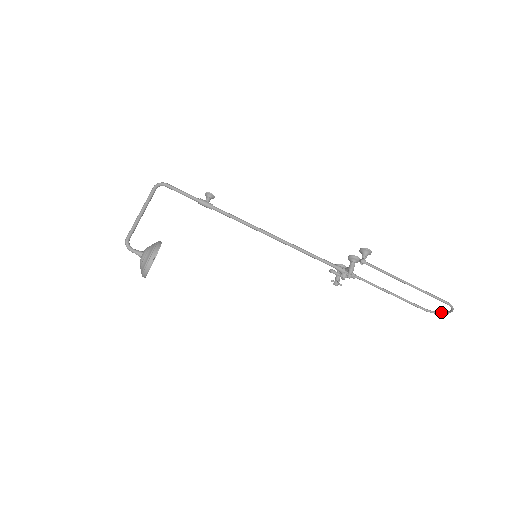
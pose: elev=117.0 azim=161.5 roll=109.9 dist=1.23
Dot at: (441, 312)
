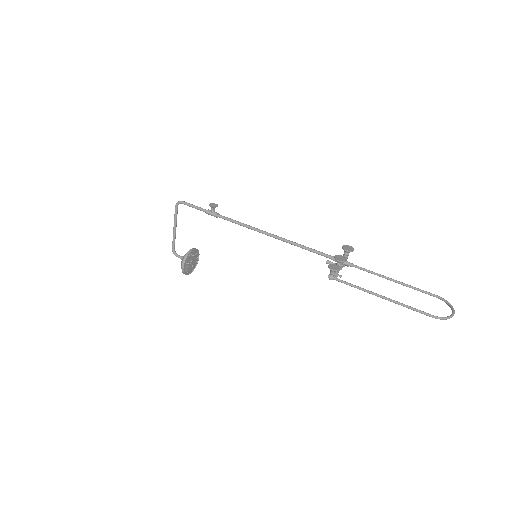
Dot at: occluded
